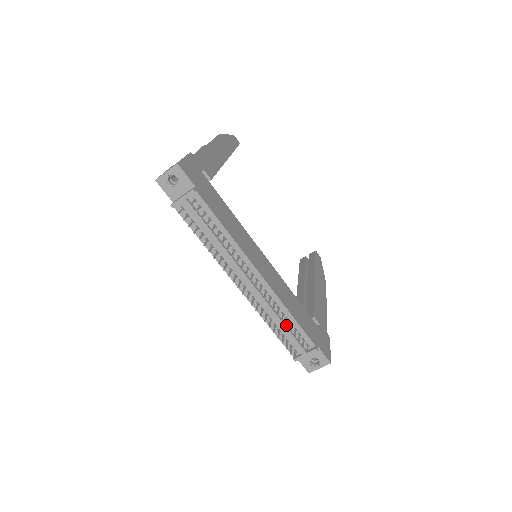
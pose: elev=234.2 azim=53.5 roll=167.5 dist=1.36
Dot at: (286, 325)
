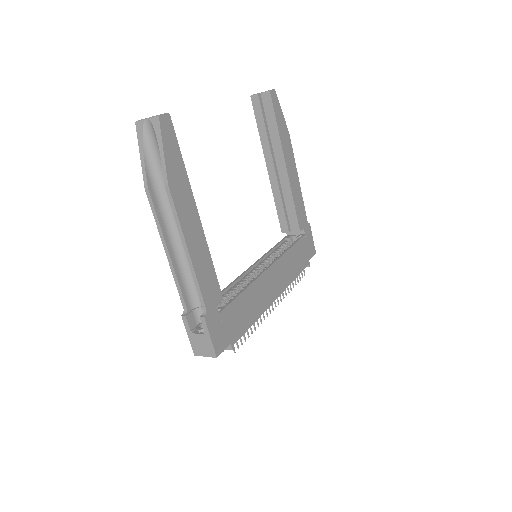
Dot at: occluded
